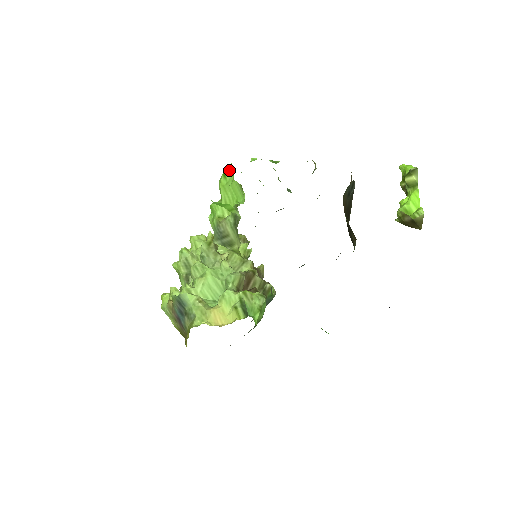
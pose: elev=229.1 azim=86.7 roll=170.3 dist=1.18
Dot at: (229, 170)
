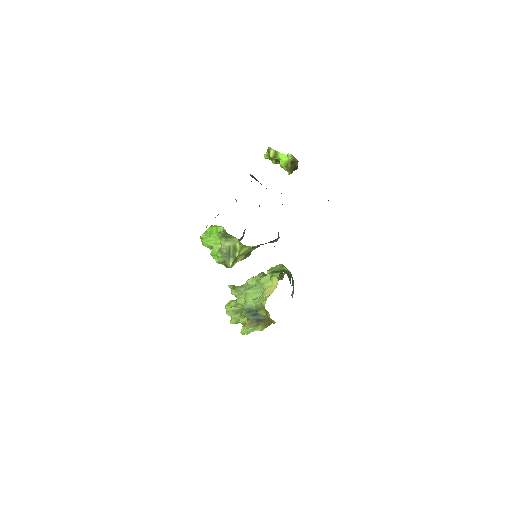
Dot at: occluded
